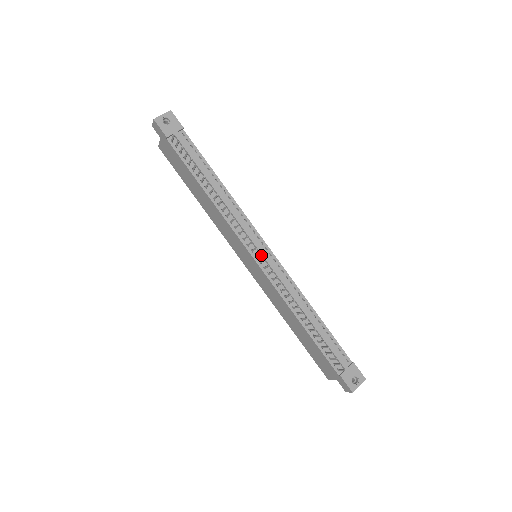
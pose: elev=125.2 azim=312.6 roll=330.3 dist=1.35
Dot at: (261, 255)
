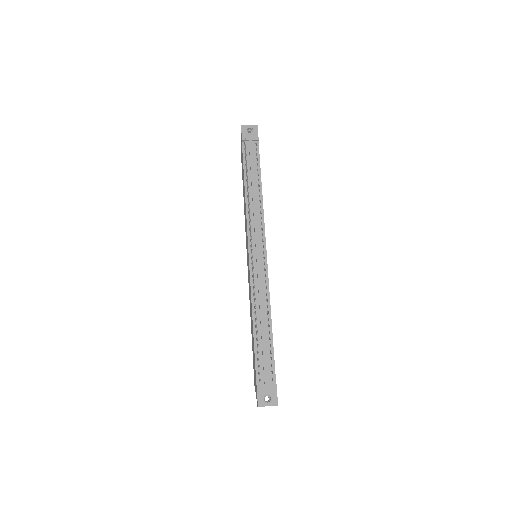
Dot at: (256, 253)
